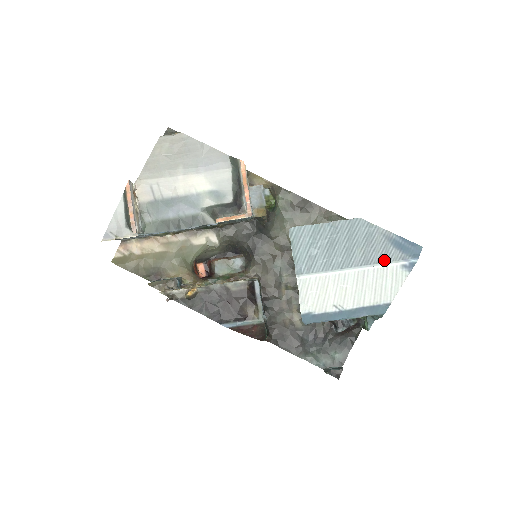
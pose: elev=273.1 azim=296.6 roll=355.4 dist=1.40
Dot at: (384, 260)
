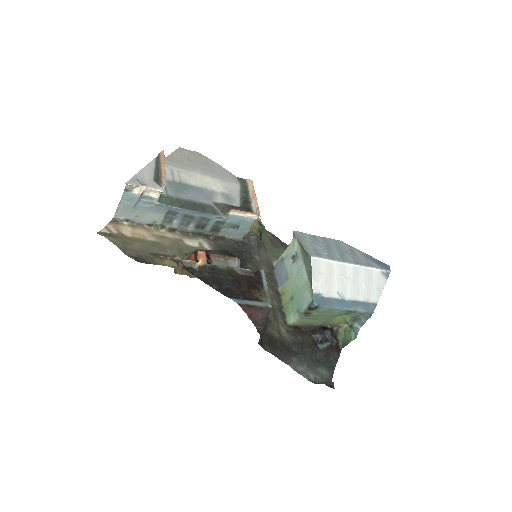
Dot at: (369, 265)
